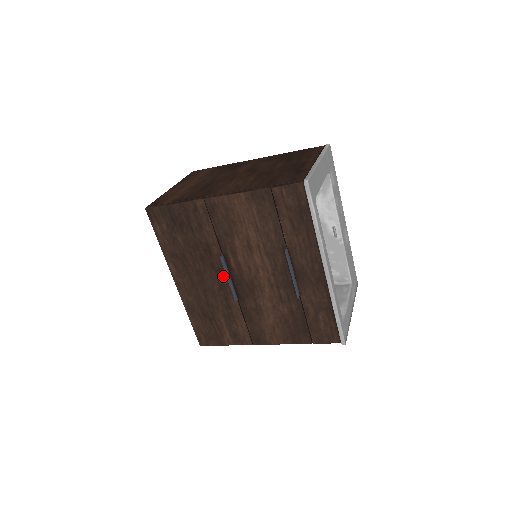
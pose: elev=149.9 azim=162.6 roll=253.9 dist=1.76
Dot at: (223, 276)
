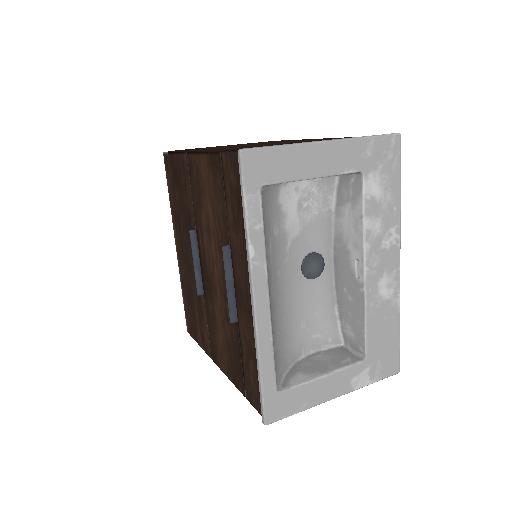
Dot at: occluded
